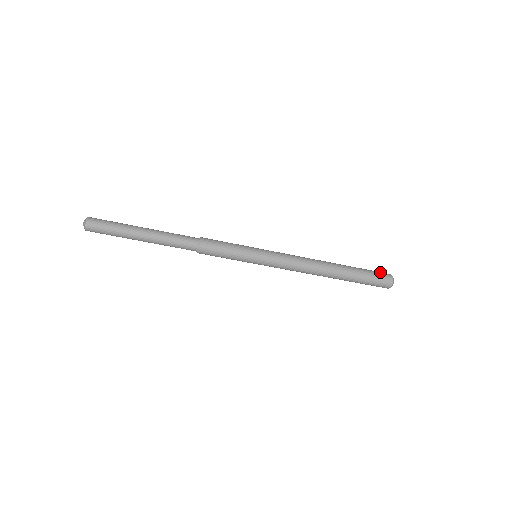
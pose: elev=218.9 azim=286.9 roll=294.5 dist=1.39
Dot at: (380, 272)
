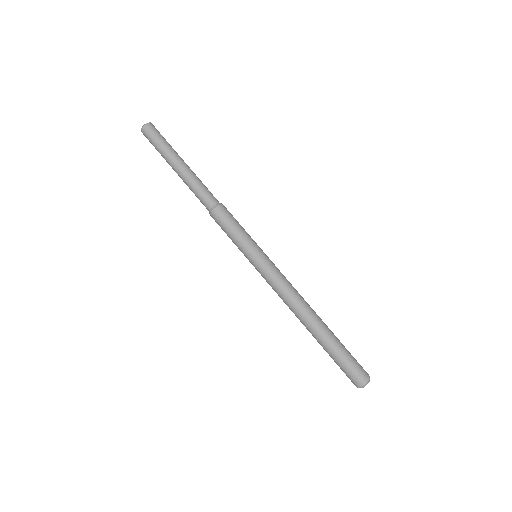
Dot at: (359, 364)
